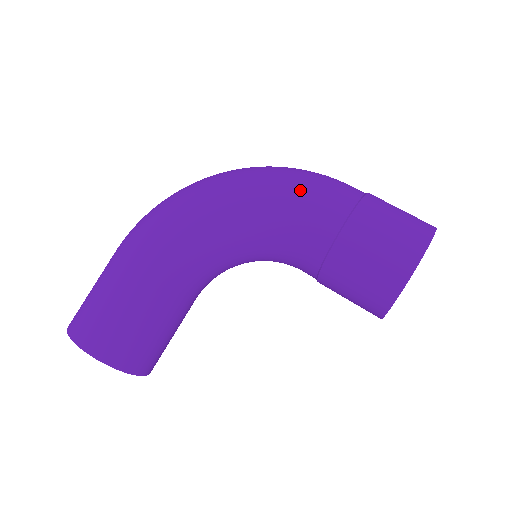
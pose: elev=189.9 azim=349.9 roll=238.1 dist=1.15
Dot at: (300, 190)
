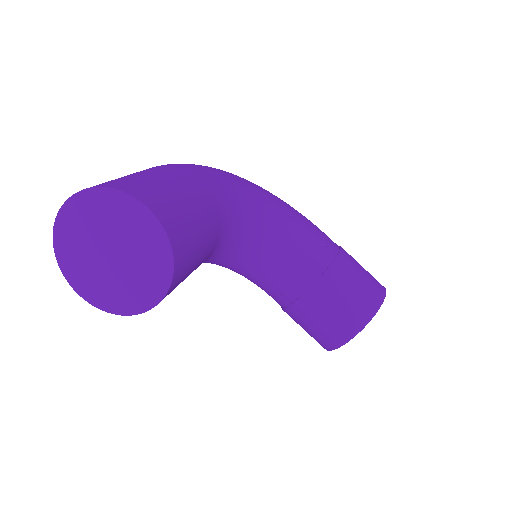
Dot at: occluded
